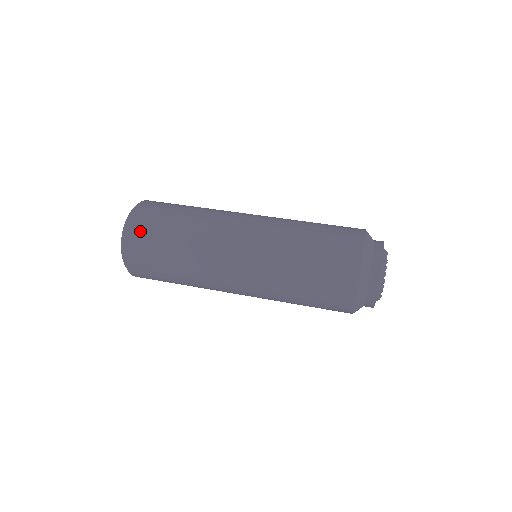
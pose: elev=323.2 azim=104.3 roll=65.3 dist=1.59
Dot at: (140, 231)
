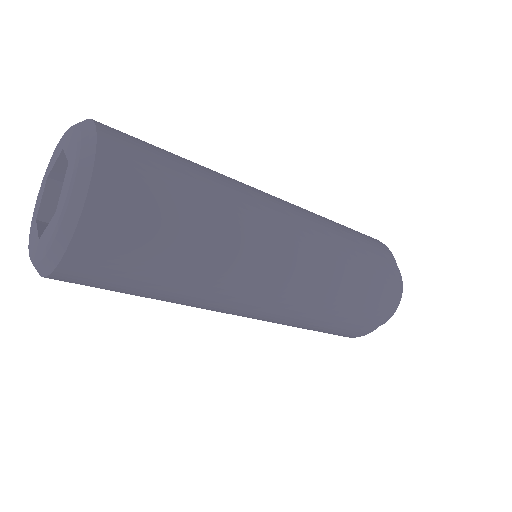
Dot at: (130, 165)
